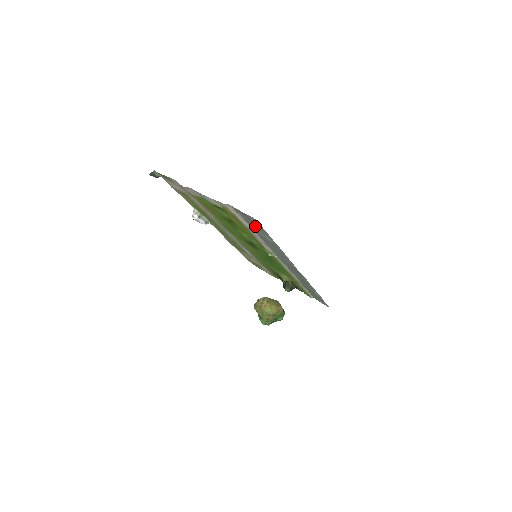
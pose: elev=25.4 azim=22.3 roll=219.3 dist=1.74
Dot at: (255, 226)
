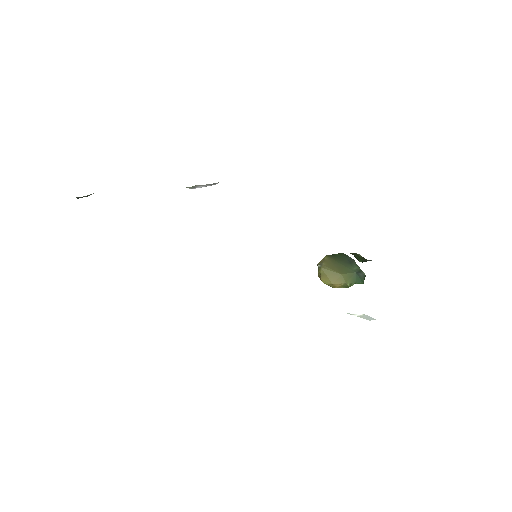
Dot at: occluded
